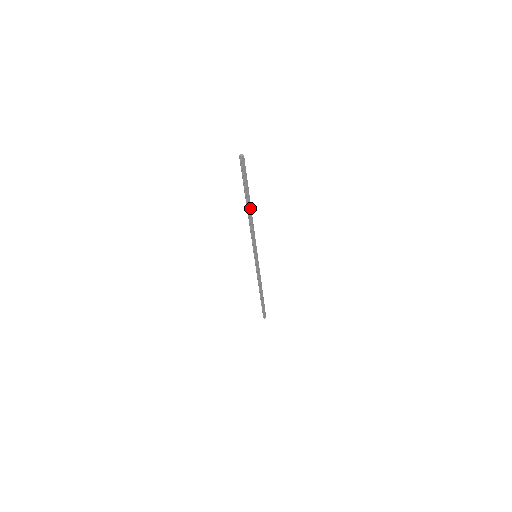
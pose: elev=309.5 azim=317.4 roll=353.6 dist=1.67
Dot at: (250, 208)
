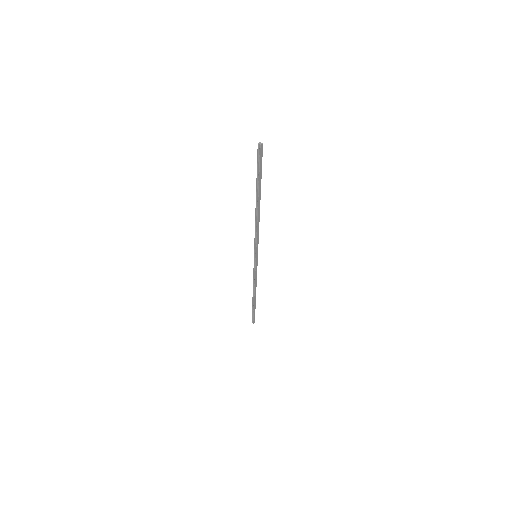
Dot at: (259, 203)
